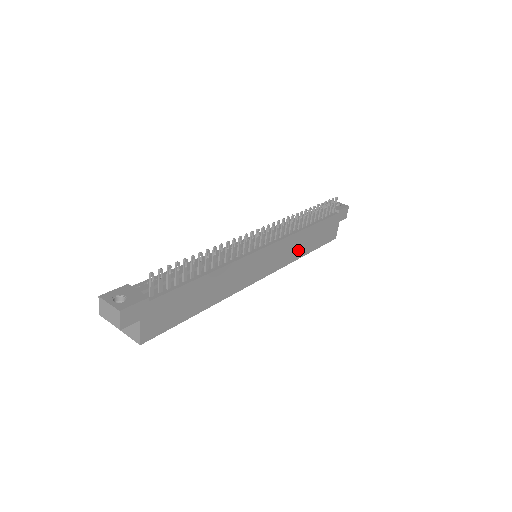
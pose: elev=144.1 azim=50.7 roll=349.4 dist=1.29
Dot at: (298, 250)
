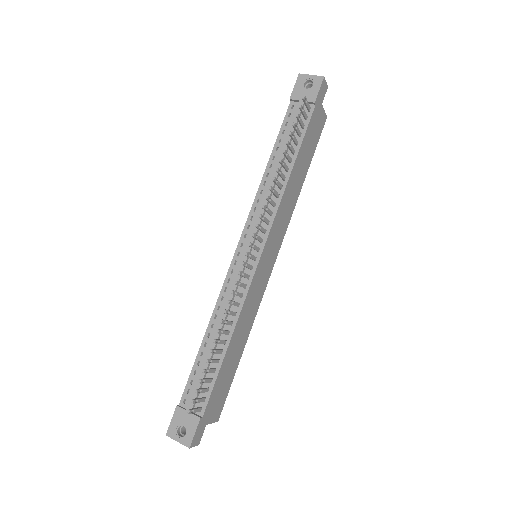
Dot at: (293, 197)
